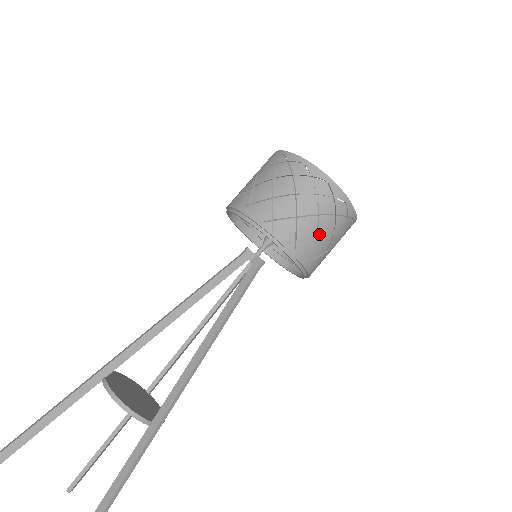
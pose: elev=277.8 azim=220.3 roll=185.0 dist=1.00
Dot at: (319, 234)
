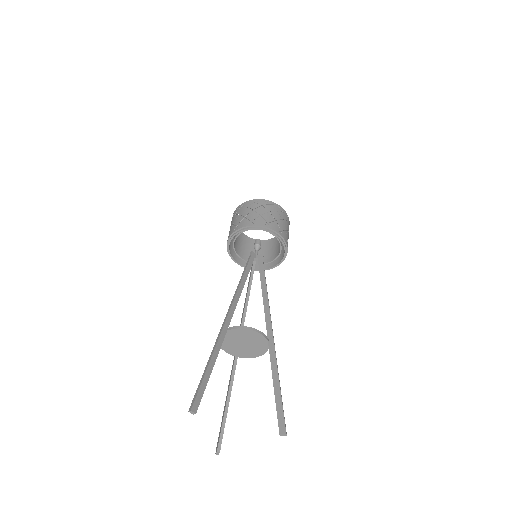
Dot at: (286, 229)
